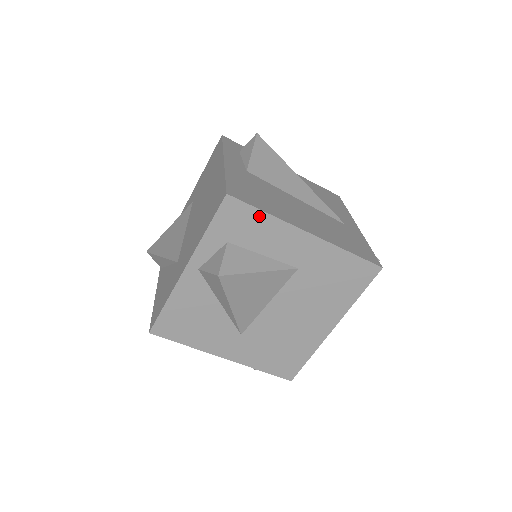
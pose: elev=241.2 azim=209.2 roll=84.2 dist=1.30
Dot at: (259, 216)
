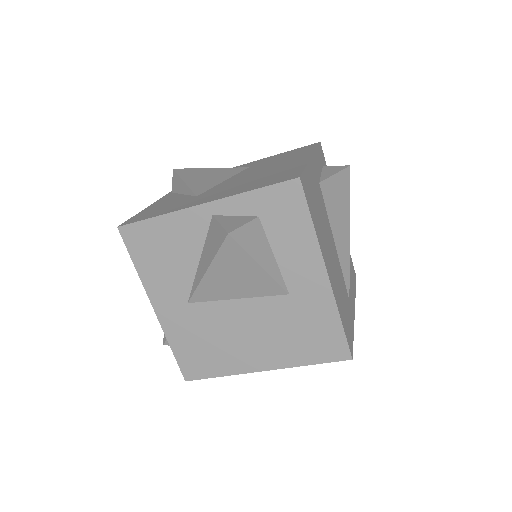
Dot at: (305, 221)
